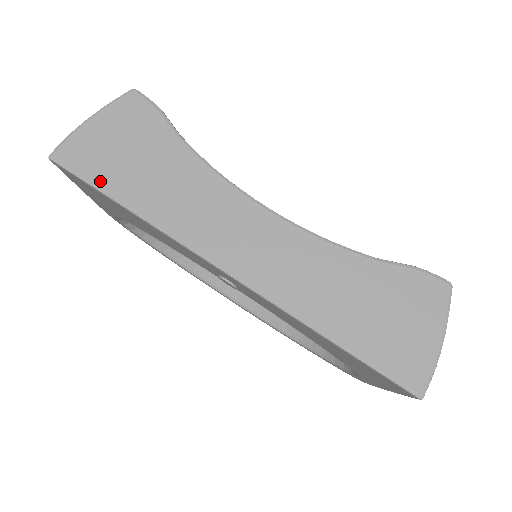
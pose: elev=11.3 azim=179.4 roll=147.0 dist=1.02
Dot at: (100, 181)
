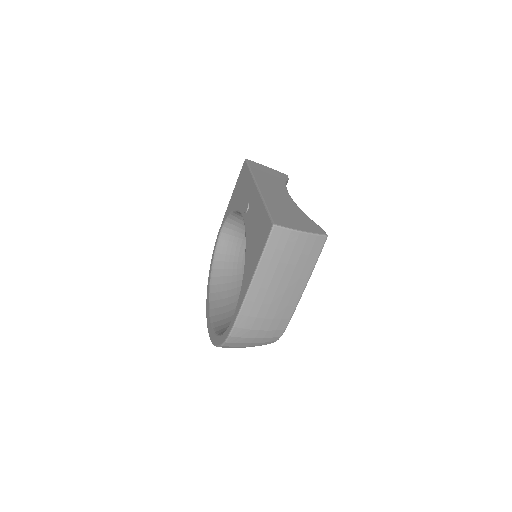
Dot at: (252, 166)
